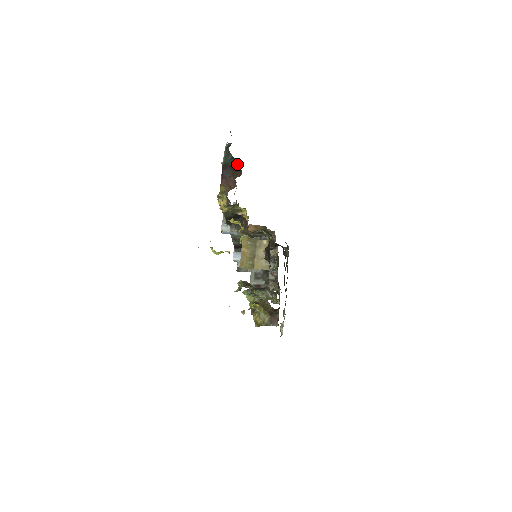
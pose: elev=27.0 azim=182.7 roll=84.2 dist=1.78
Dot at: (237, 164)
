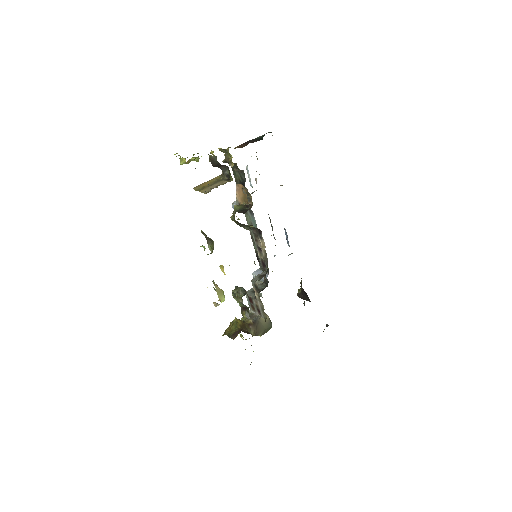
Dot at: occluded
